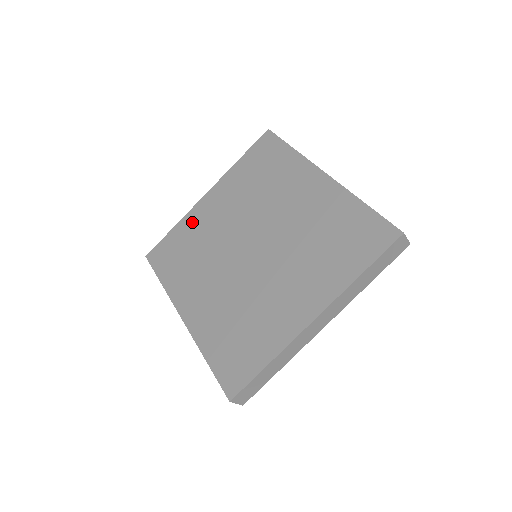
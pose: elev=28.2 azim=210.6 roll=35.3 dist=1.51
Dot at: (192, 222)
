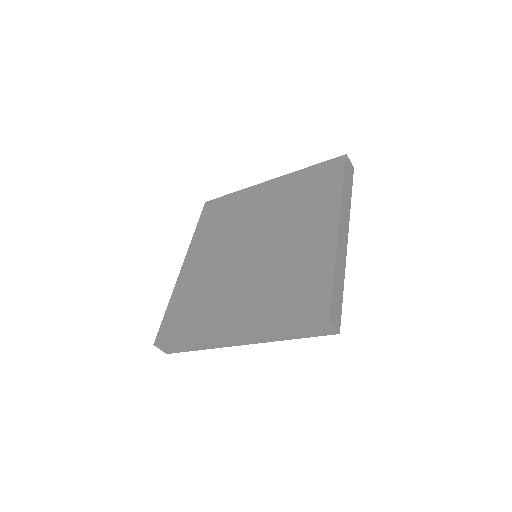
Dot at: (244, 197)
